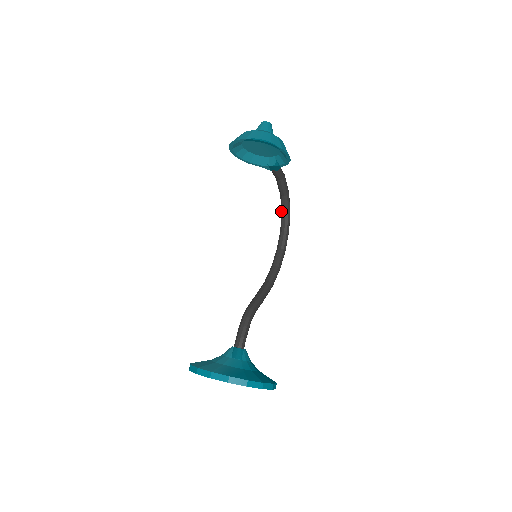
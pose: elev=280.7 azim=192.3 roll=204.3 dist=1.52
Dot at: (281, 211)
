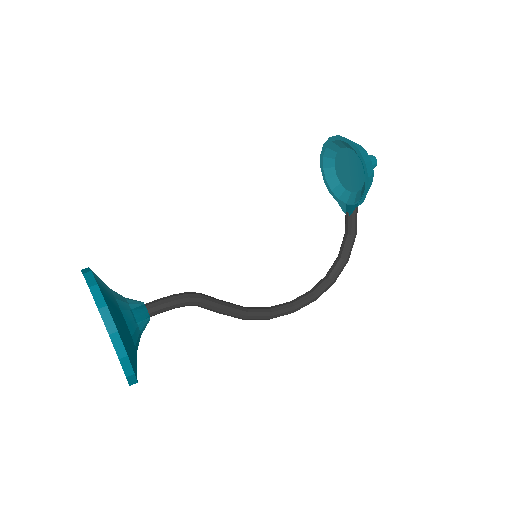
Dot at: (326, 274)
